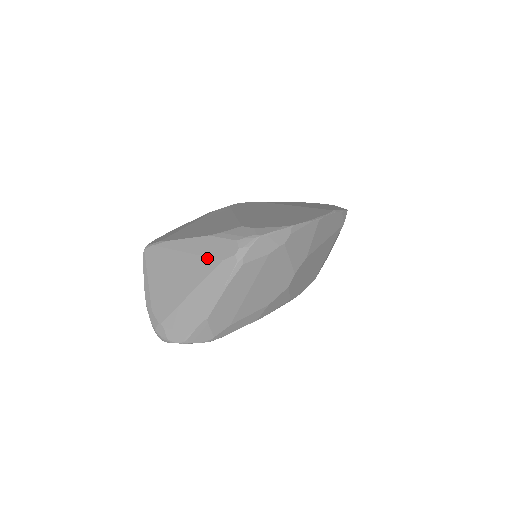
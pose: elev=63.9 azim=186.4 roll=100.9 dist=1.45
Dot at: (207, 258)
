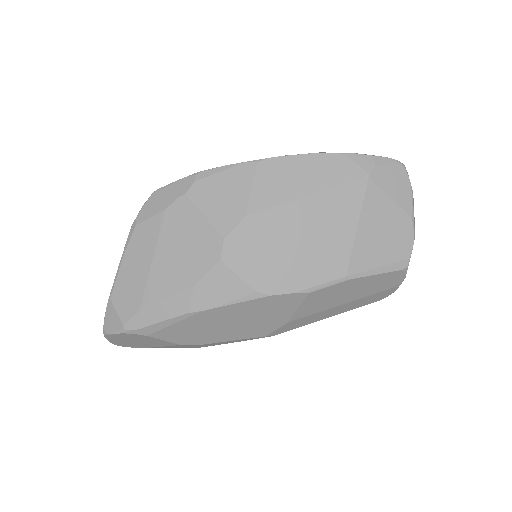
Dot at: occluded
